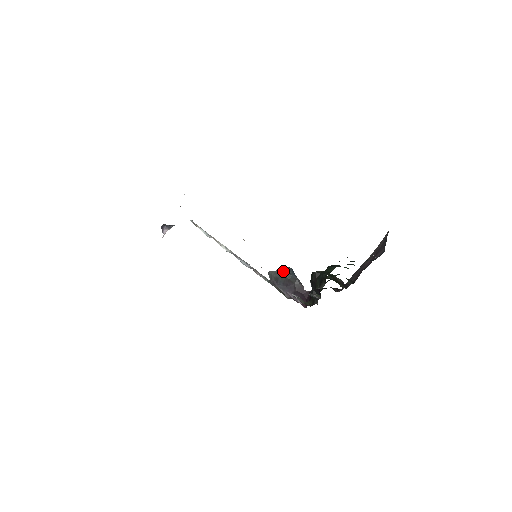
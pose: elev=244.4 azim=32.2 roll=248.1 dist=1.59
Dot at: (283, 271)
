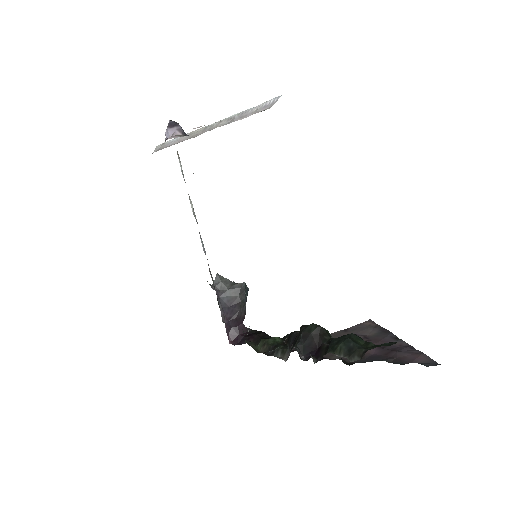
Dot at: (240, 287)
